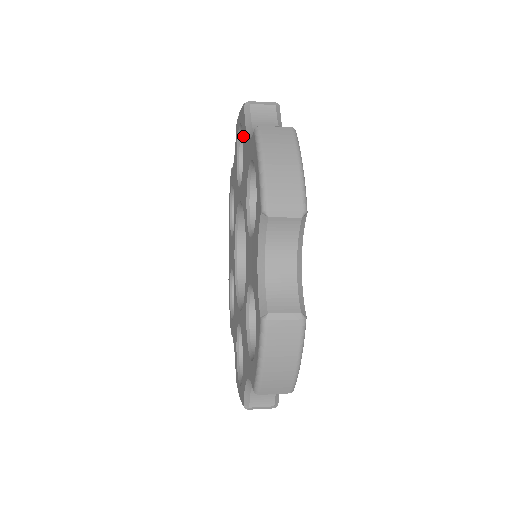
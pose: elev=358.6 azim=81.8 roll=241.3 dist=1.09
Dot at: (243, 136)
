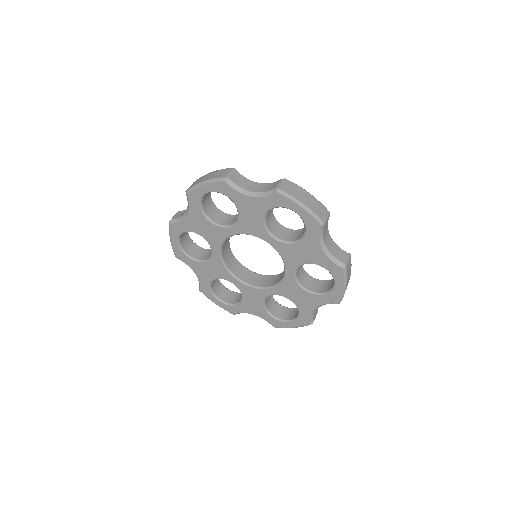
Dot at: (308, 235)
